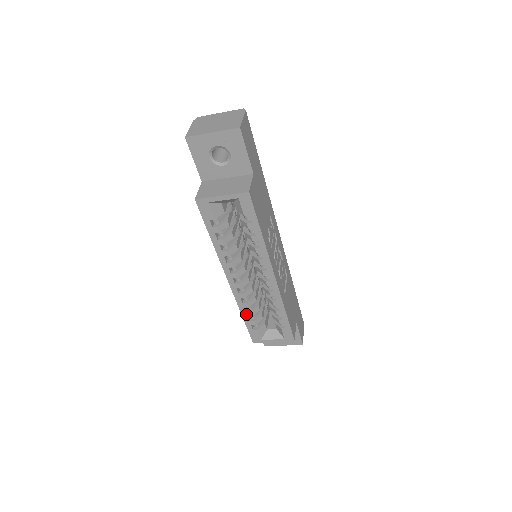
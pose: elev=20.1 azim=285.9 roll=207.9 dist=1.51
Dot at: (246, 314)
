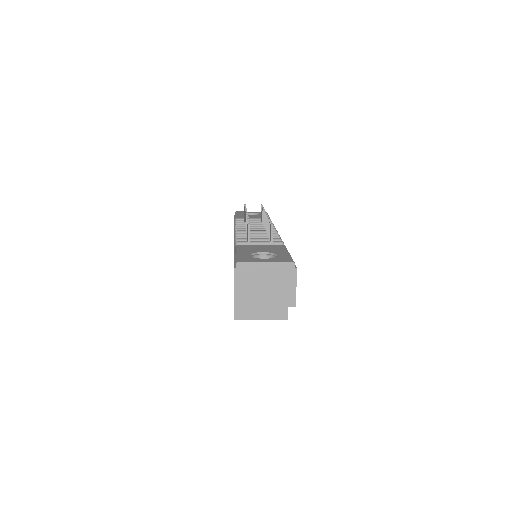
Dot at: occluded
